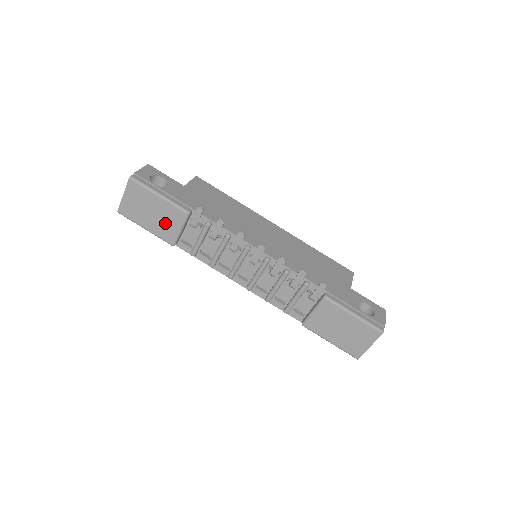
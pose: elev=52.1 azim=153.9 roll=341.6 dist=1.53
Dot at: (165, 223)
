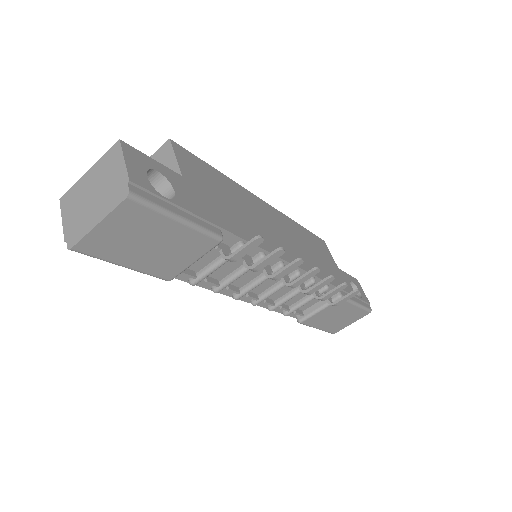
Dot at: (172, 256)
